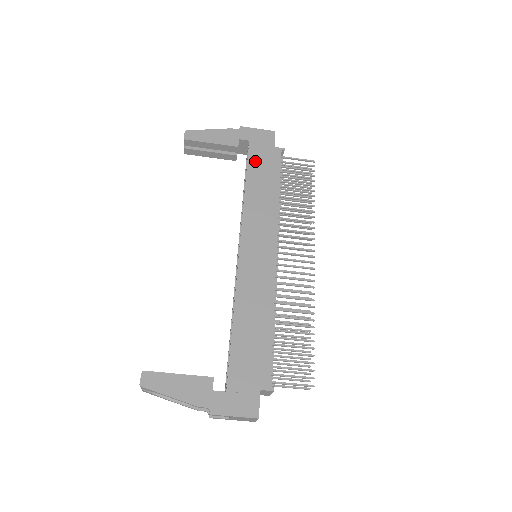
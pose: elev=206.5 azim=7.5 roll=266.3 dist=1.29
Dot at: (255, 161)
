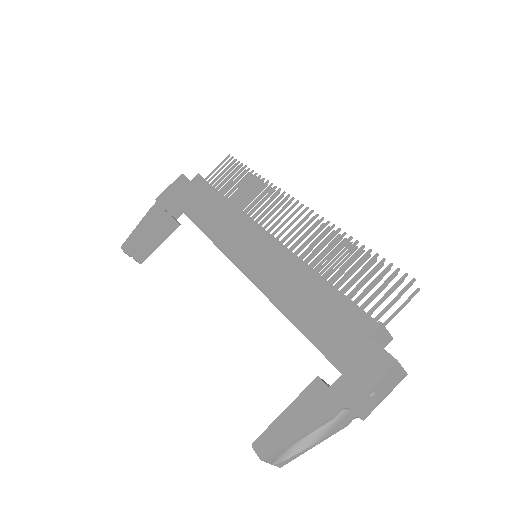
Dot at: (186, 204)
